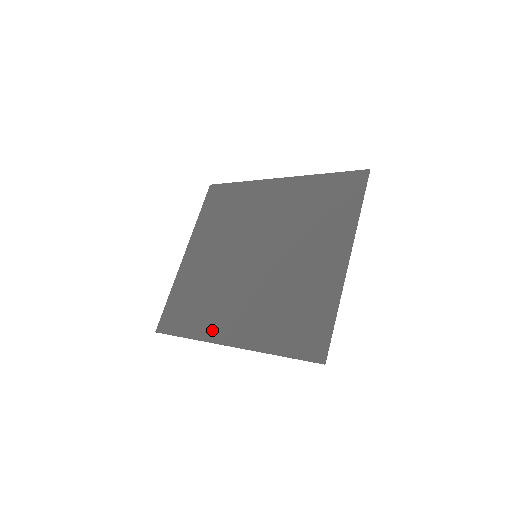
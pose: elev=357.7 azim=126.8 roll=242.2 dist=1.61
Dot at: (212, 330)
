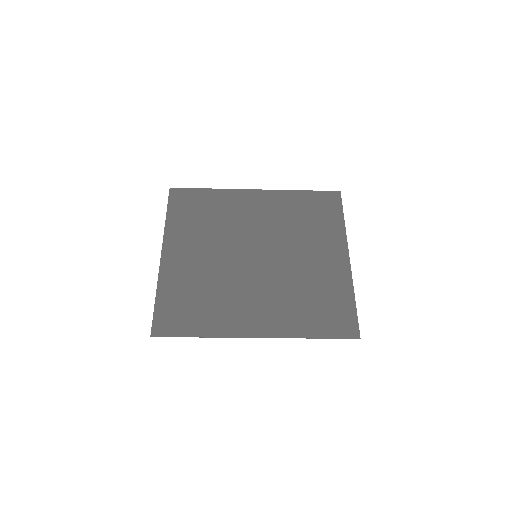
Dot at: (231, 326)
